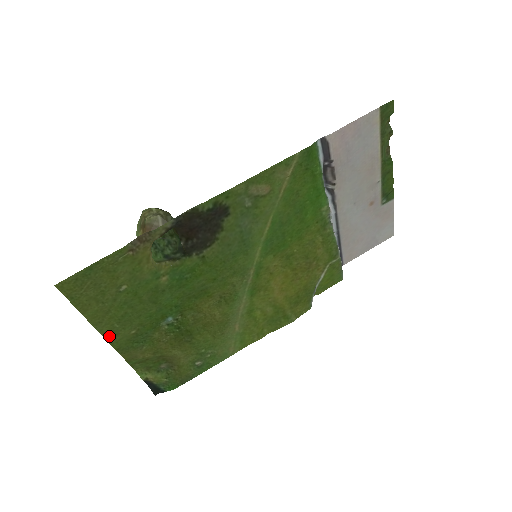
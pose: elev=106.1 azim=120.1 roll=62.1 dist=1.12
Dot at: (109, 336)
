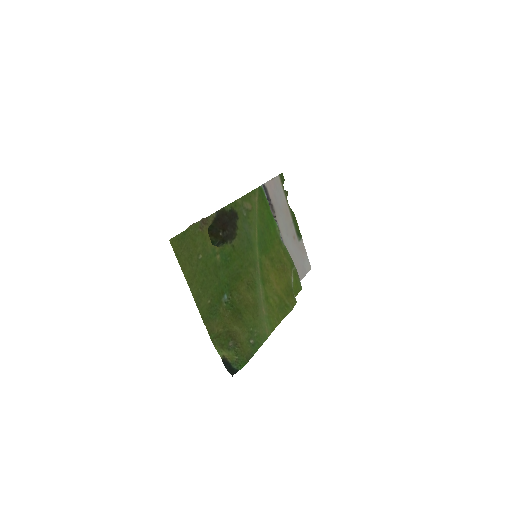
Dot at: (197, 301)
